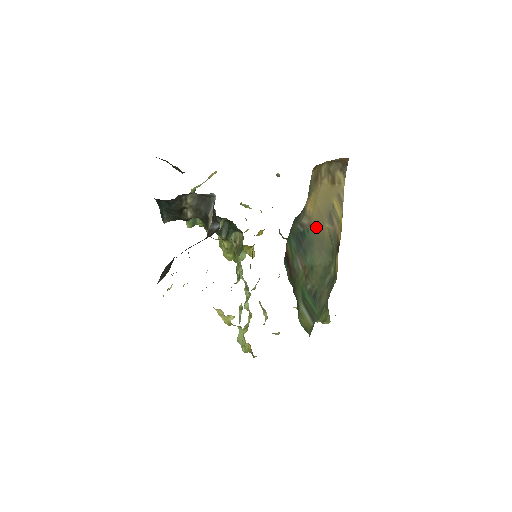
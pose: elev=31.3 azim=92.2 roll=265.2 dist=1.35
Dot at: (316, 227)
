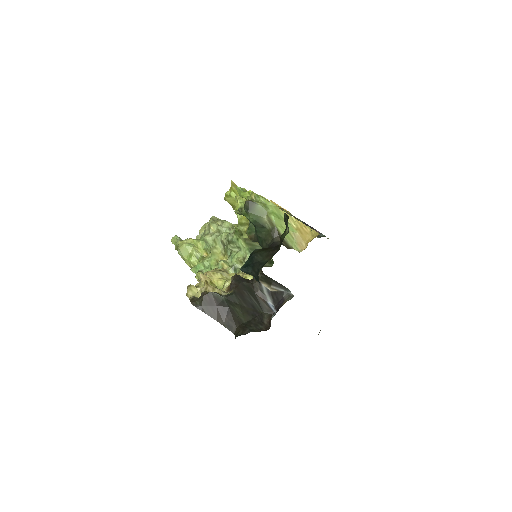
Dot at: occluded
